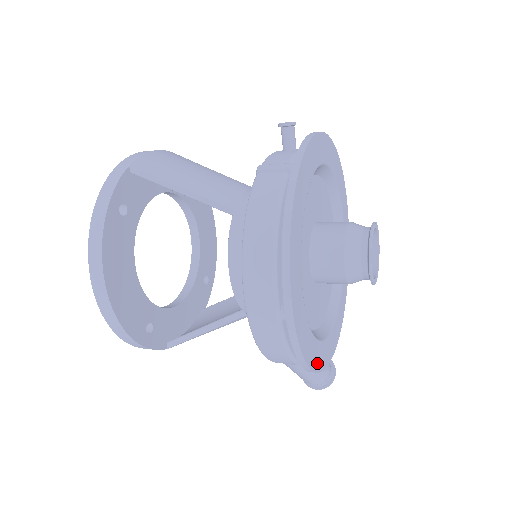
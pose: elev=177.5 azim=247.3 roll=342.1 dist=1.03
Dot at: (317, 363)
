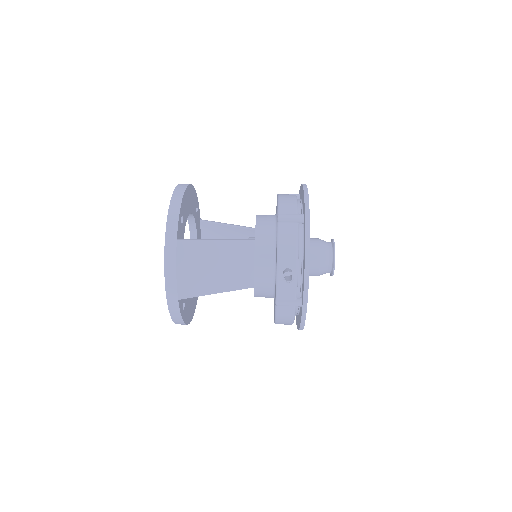
Dot at: occluded
